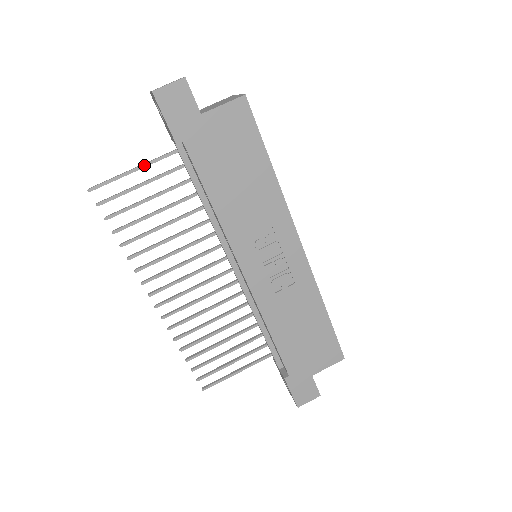
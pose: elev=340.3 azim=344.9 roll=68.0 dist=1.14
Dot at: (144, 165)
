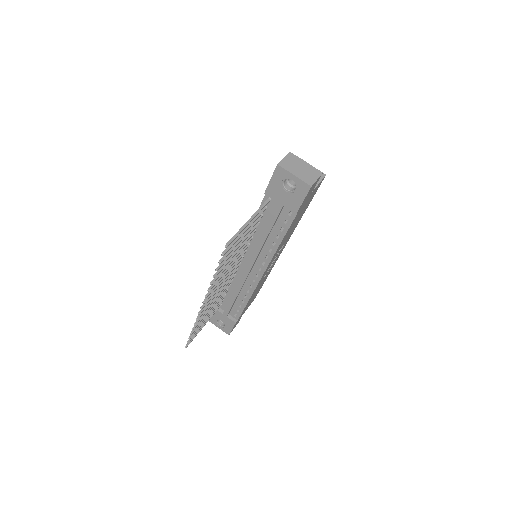
Dot at: (253, 218)
